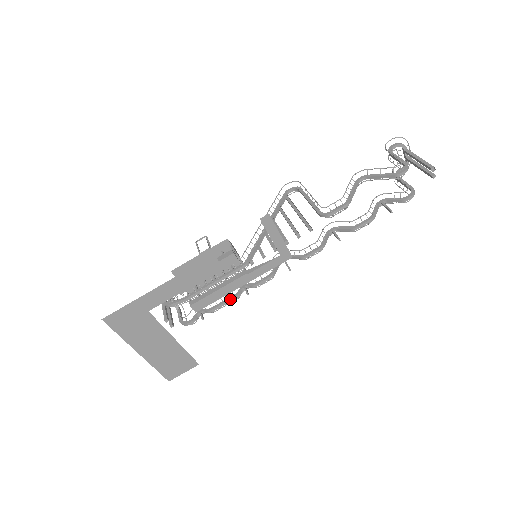
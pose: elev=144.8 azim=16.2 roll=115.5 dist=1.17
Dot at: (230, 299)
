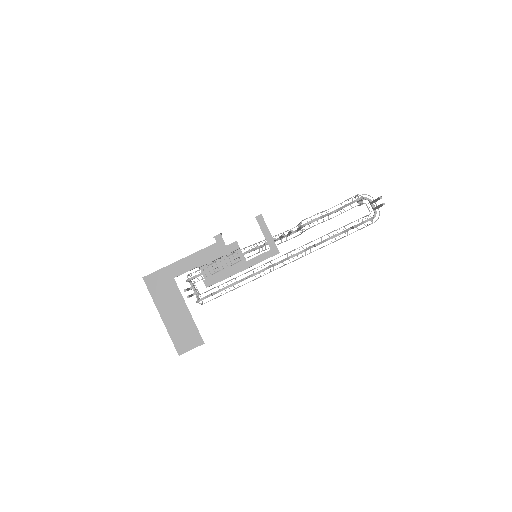
Dot at: (233, 283)
